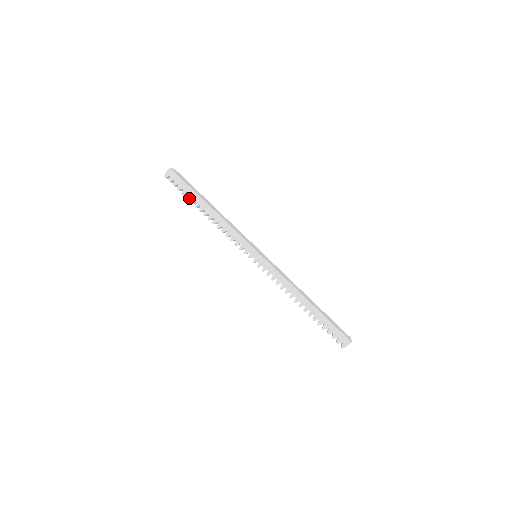
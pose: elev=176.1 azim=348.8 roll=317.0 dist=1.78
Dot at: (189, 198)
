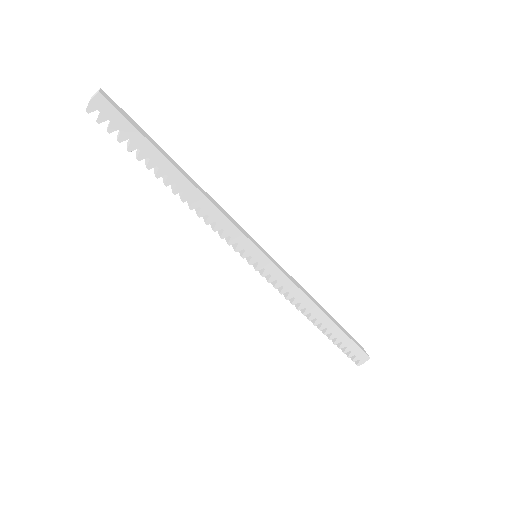
Dot at: (140, 157)
